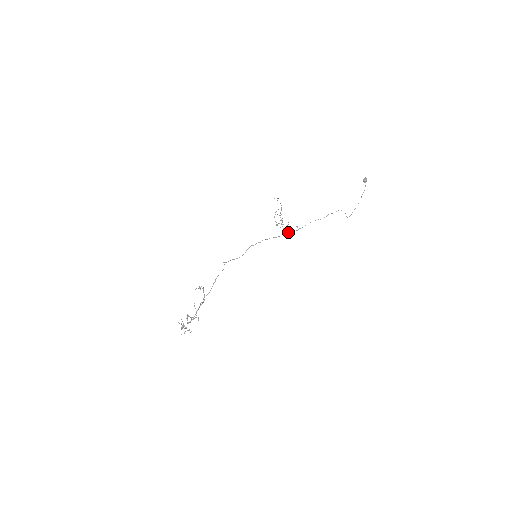
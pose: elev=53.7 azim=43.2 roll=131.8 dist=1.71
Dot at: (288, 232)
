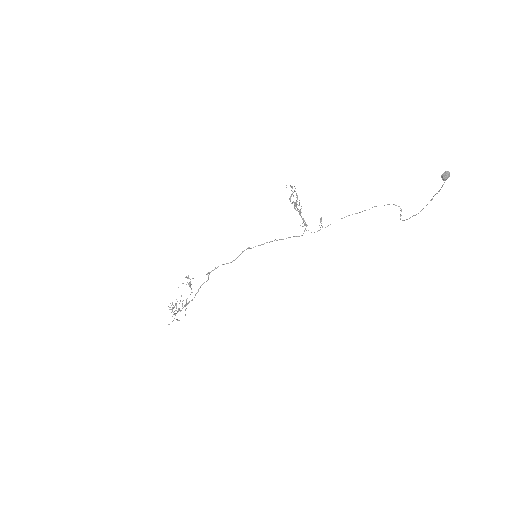
Dot at: occluded
